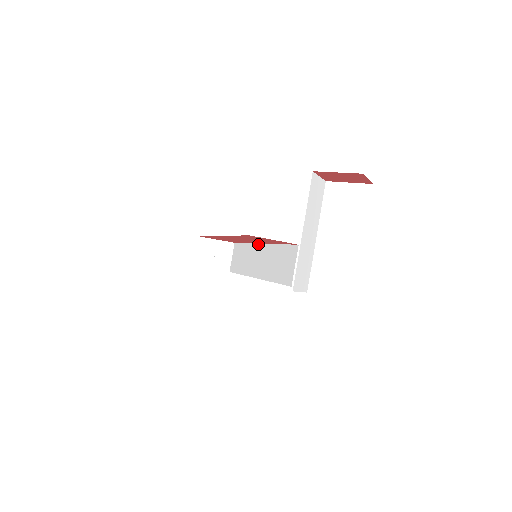
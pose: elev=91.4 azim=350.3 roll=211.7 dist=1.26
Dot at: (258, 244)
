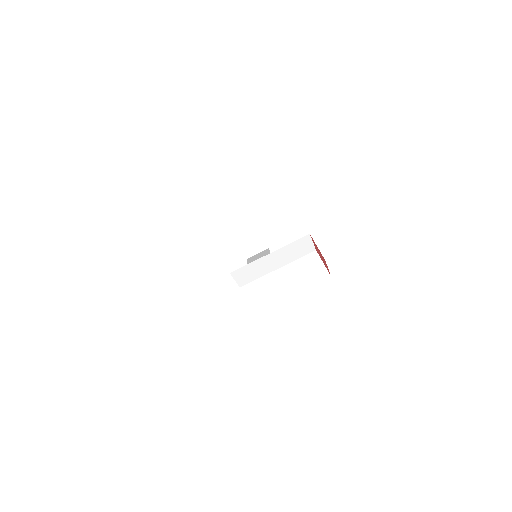
Dot at: occluded
